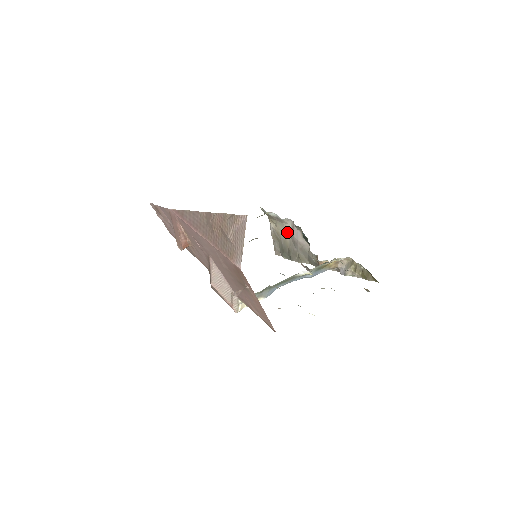
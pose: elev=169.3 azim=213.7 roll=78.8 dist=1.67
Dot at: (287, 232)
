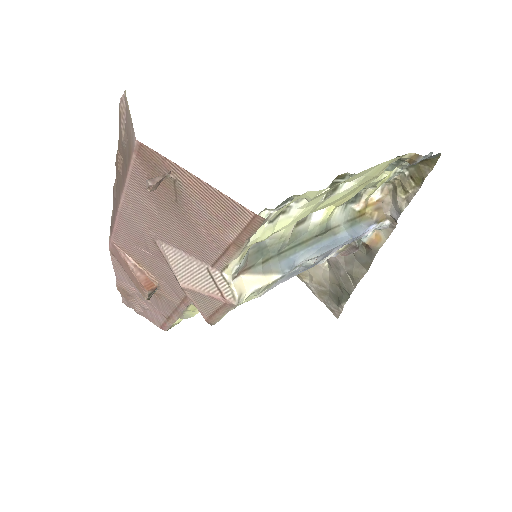
Dot at: (324, 268)
